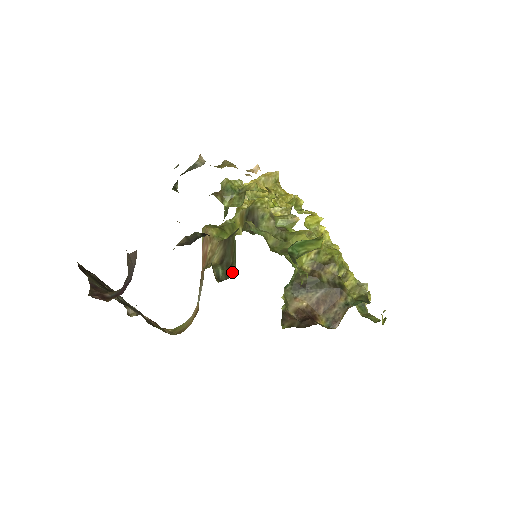
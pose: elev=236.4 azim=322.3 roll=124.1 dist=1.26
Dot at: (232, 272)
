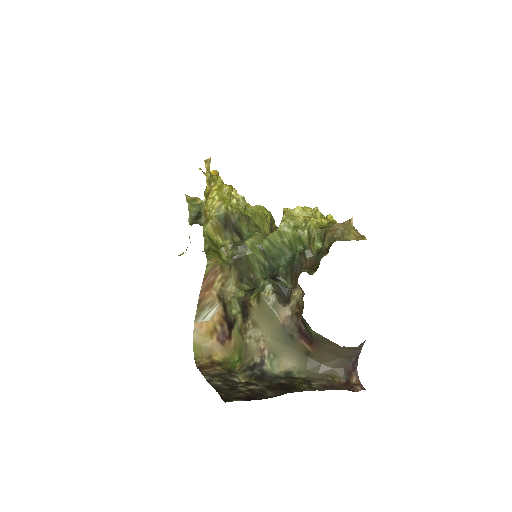
Dot at: (259, 283)
